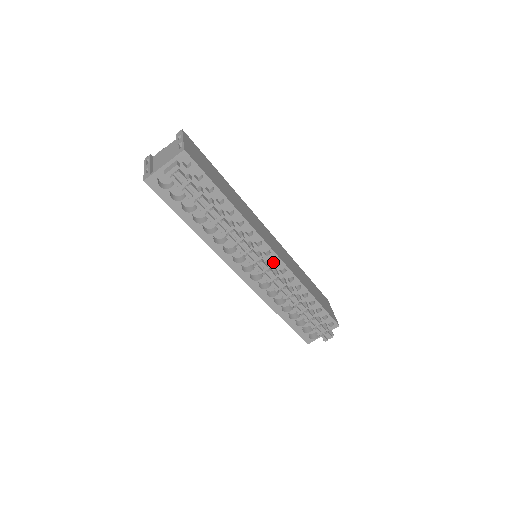
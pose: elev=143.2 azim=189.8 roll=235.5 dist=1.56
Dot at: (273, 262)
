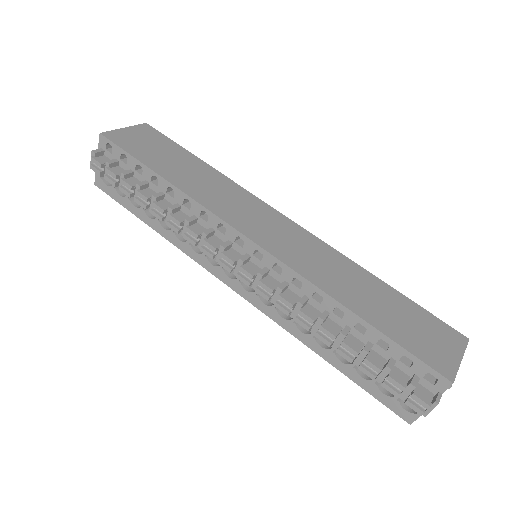
Dot at: occluded
